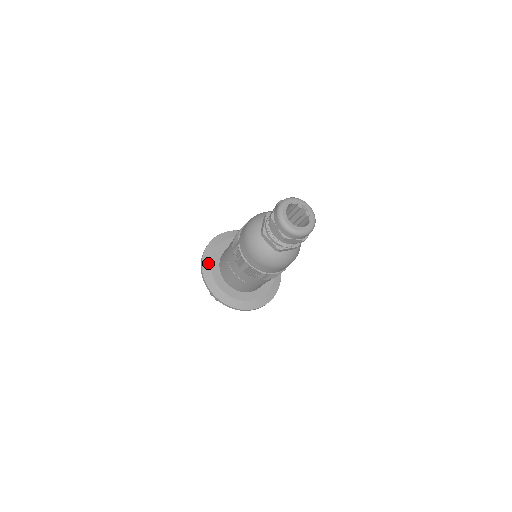
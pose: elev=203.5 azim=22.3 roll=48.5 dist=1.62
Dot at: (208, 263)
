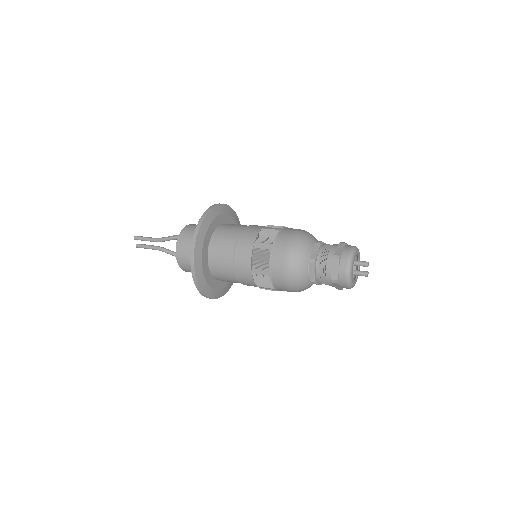
Dot at: (204, 233)
